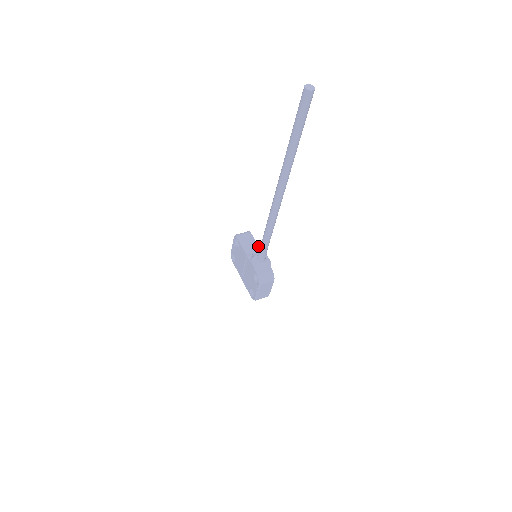
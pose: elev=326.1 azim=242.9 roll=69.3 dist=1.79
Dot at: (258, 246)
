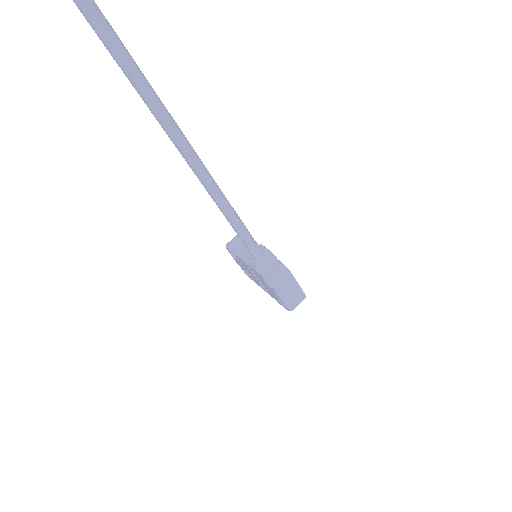
Dot at: occluded
